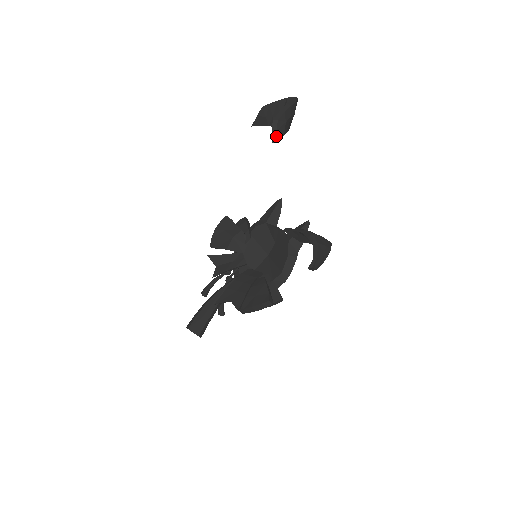
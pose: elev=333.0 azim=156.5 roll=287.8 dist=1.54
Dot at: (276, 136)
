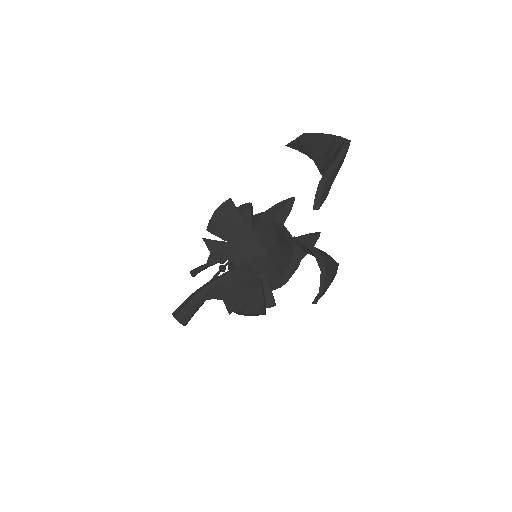
Dot at: (319, 202)
